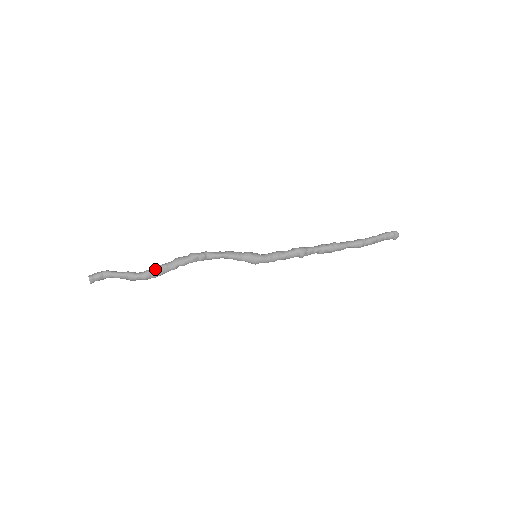
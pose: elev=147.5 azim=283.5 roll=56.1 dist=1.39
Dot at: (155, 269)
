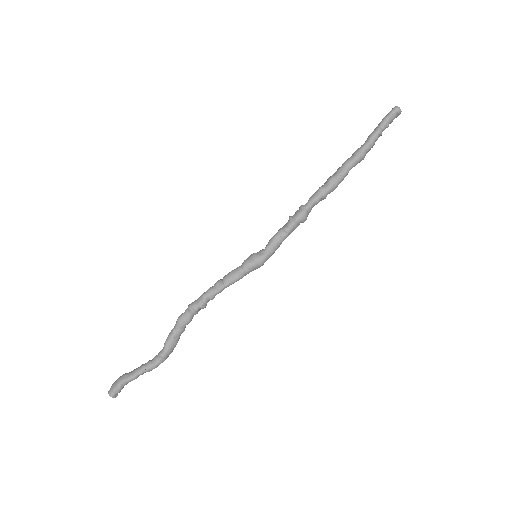
Dot at: (167, 348)
